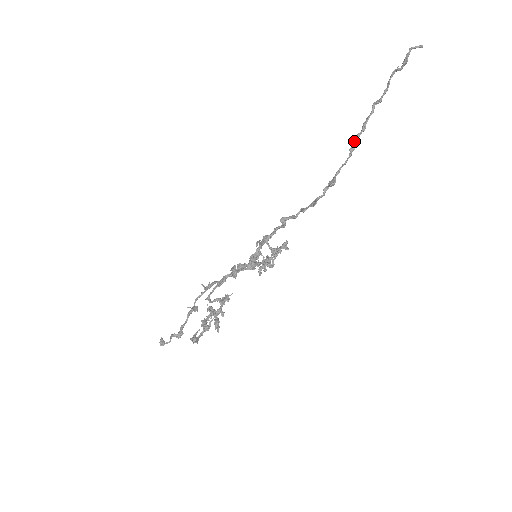
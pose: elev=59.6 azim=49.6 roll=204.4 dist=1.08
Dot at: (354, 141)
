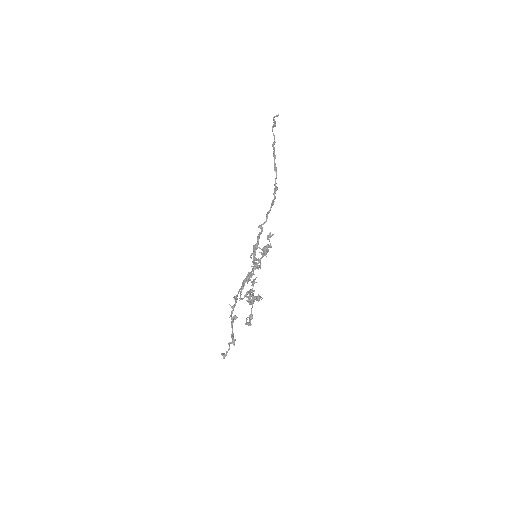
Dot at: (274, 165)
